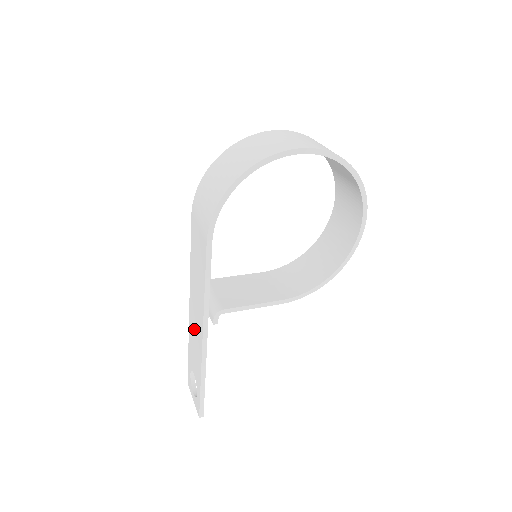
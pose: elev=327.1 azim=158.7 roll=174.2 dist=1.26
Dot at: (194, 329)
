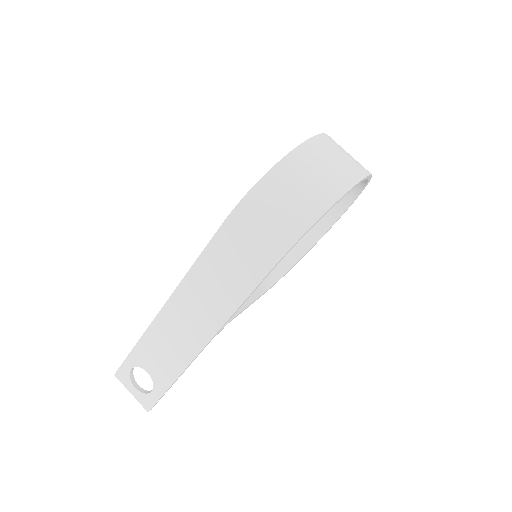
Dot at: (173, 333)
